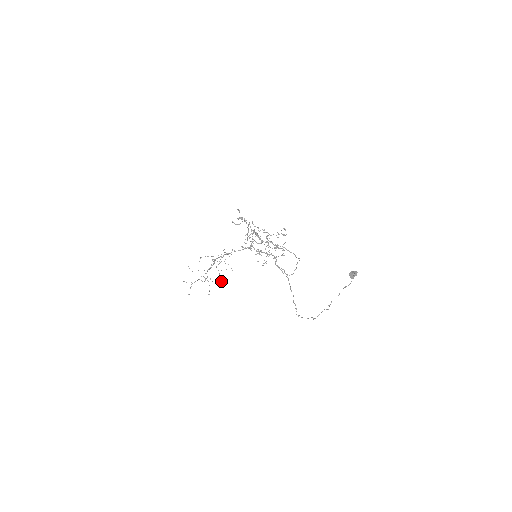
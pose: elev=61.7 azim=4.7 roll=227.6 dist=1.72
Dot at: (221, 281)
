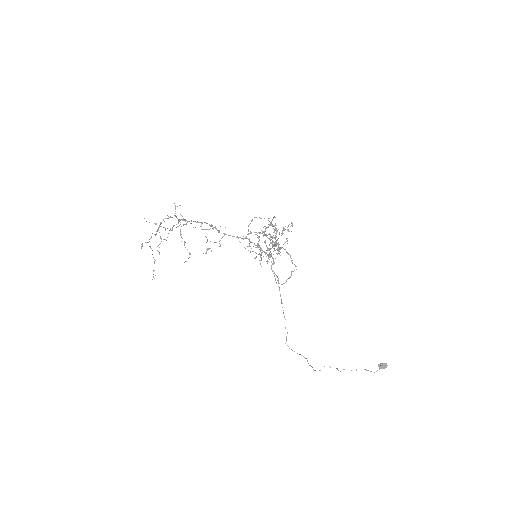
Dot at: (190, 254)
